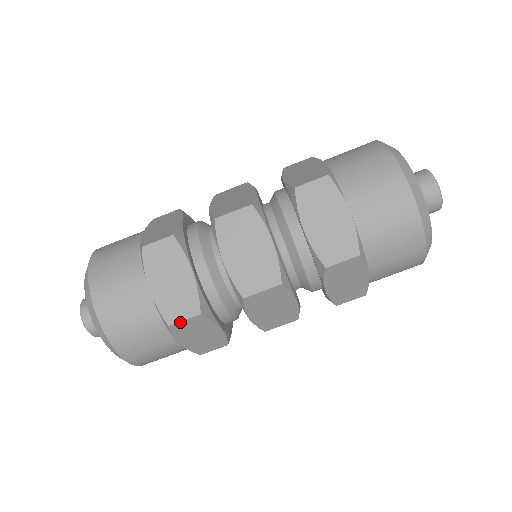
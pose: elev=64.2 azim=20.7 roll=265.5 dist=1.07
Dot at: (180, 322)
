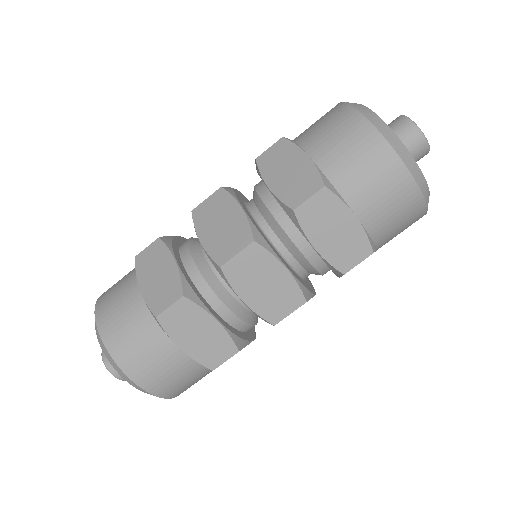
Dot at: occluded
